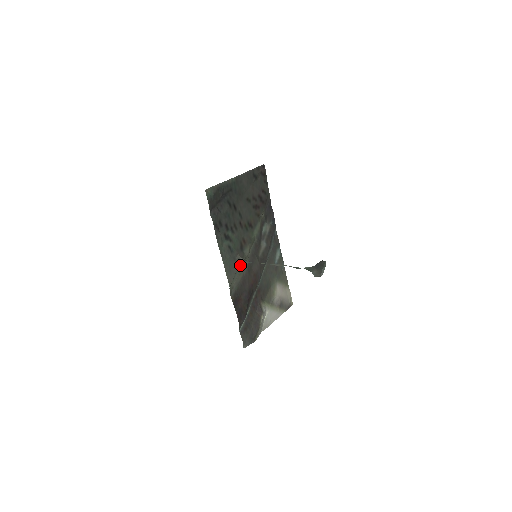
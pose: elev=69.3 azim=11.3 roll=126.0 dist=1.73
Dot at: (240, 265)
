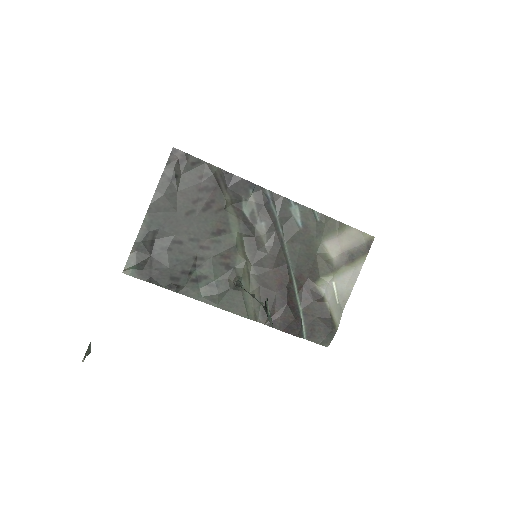
Dot at: occluded
